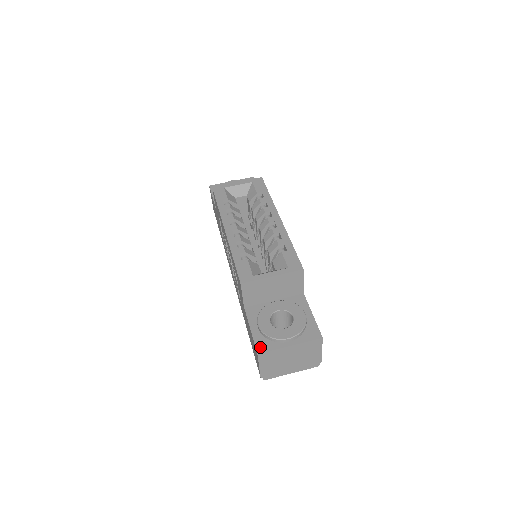
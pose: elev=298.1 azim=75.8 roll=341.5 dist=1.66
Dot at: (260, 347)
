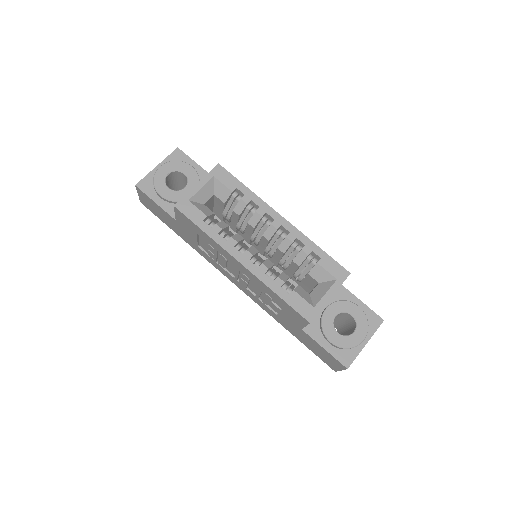
Dot at: (345, 361)
